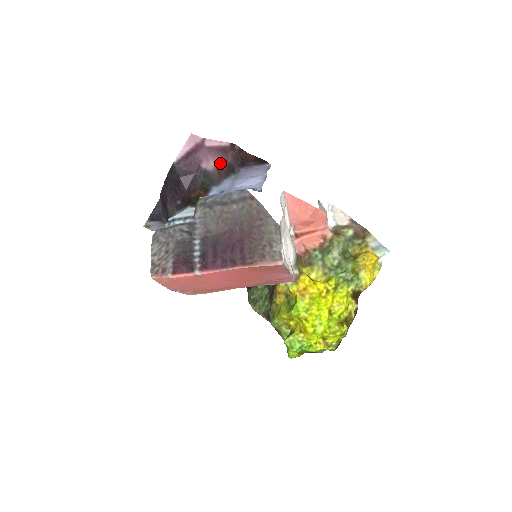
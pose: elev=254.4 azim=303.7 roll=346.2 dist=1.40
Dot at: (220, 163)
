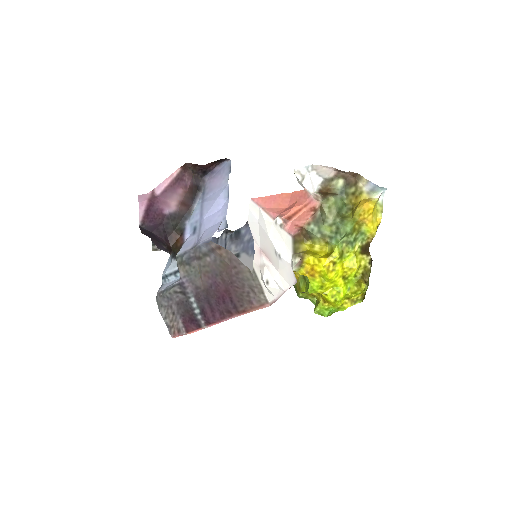
Dot at: (181, 196)
